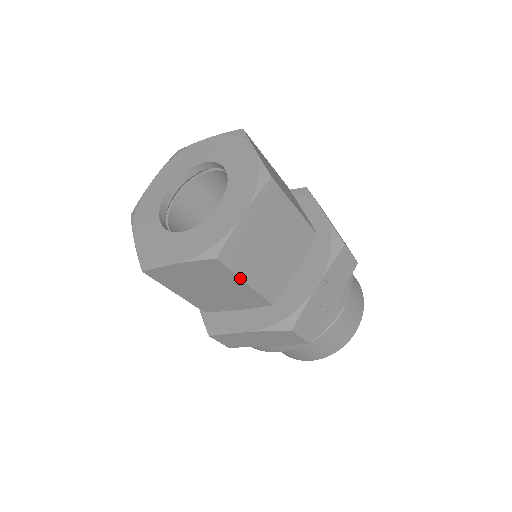
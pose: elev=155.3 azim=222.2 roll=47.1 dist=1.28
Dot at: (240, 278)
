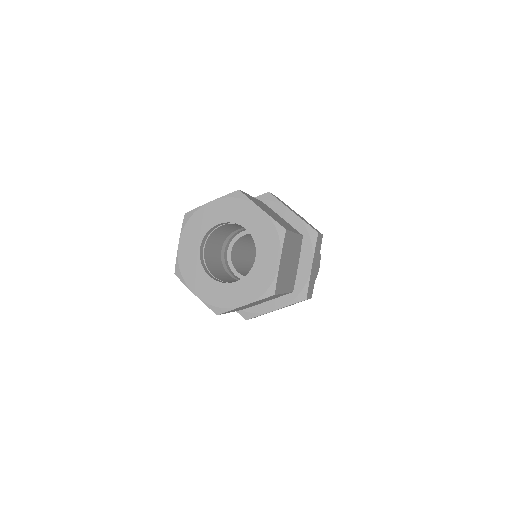
Dot at: occluded
